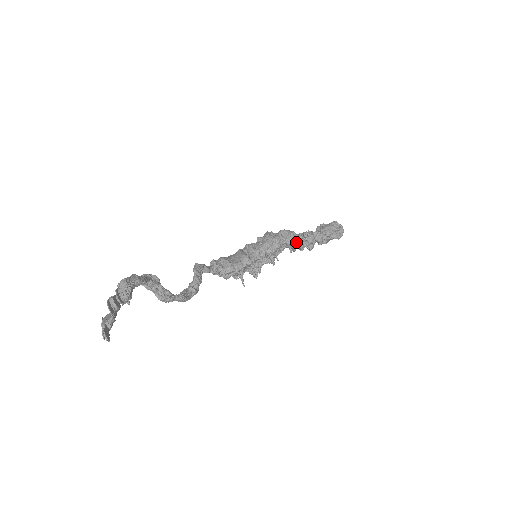
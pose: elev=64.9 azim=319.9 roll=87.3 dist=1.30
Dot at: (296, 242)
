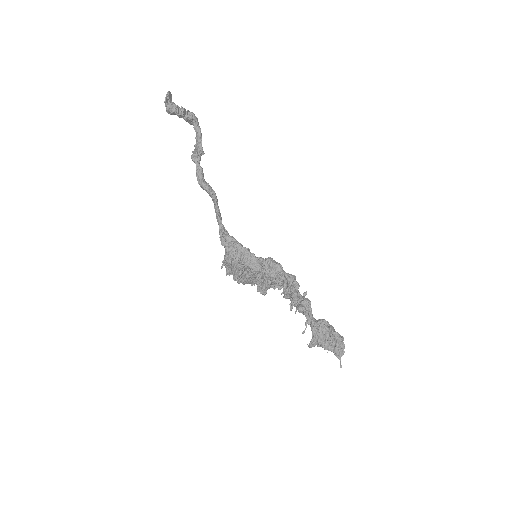
Dot at: (294, 281)
